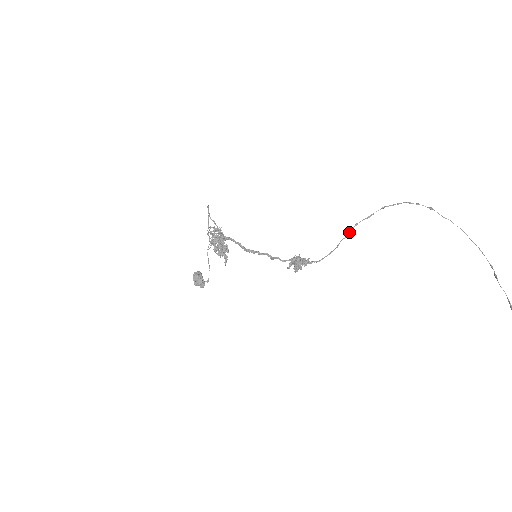
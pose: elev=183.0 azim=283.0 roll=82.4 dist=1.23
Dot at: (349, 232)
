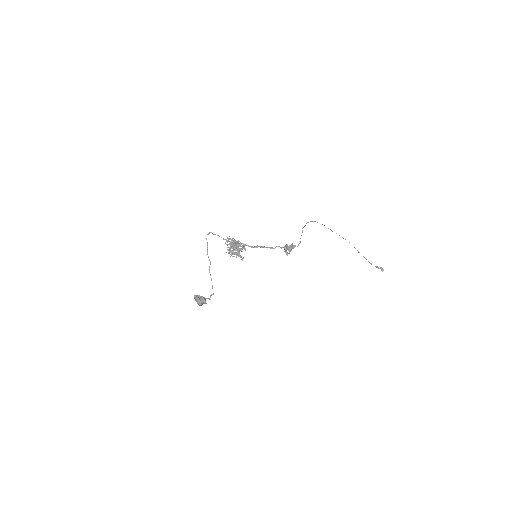
Dot at: (302, 232)
